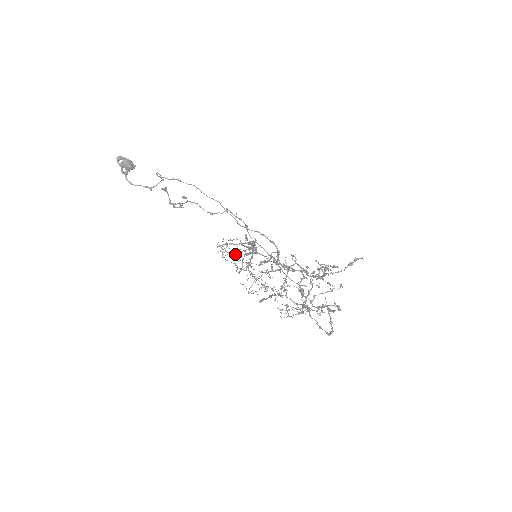
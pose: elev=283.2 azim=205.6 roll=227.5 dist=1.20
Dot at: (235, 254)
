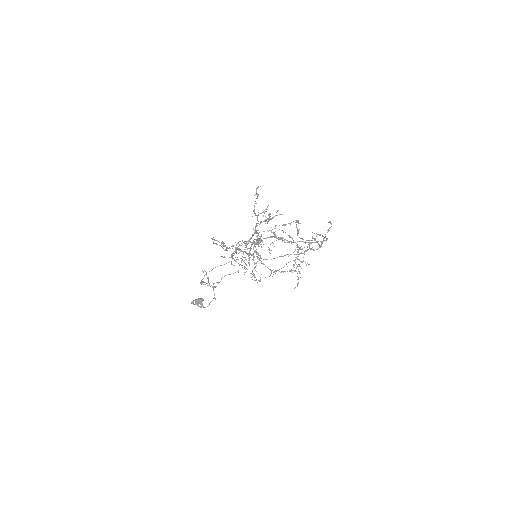
Dot at: (223, 257)
